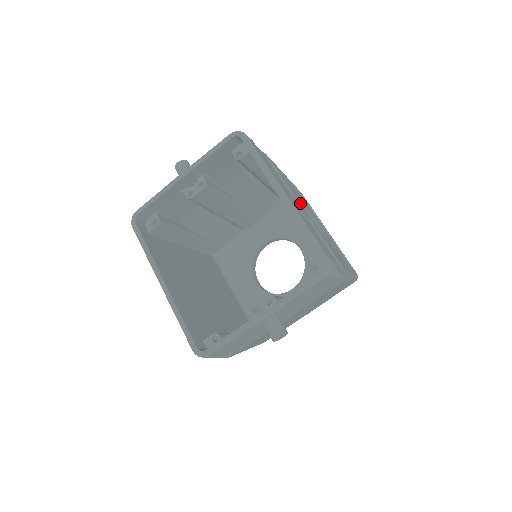
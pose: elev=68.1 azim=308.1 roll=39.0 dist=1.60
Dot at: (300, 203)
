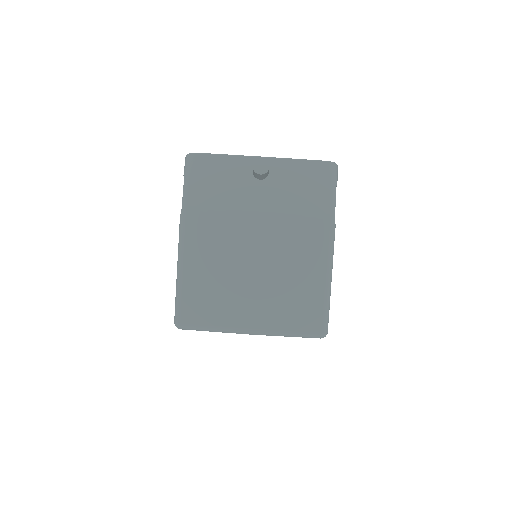
Dot at: occluded
